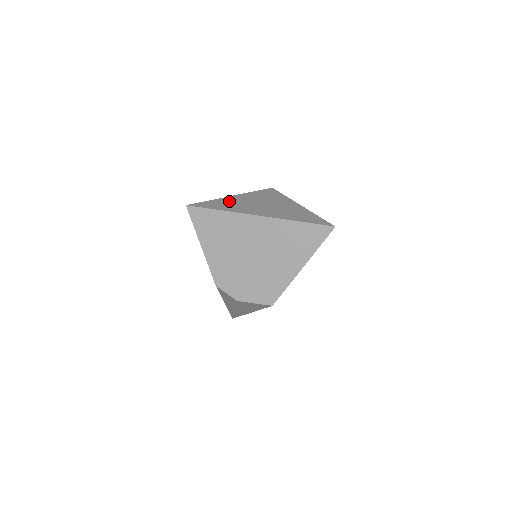
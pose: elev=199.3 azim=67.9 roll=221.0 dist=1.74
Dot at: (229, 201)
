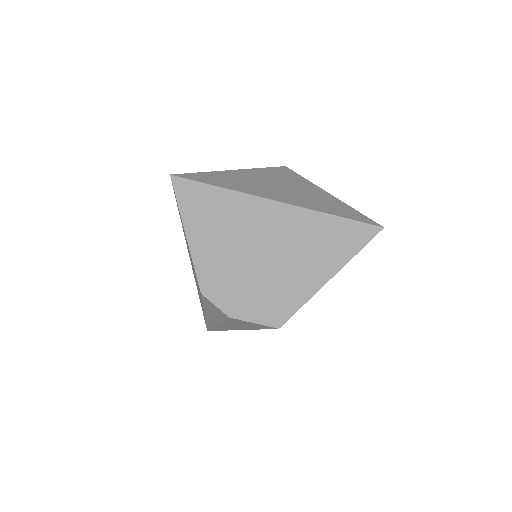
Dot at: (231, 176)
